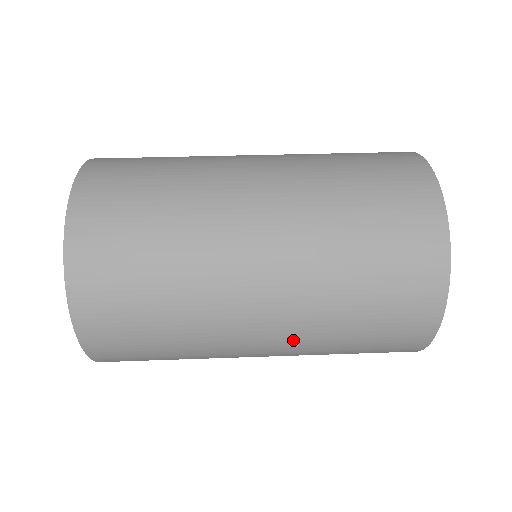
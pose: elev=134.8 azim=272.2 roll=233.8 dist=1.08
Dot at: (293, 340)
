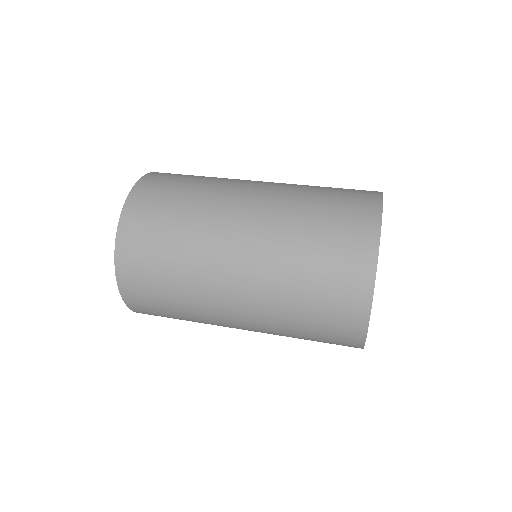
Dot at: (267, 227)
